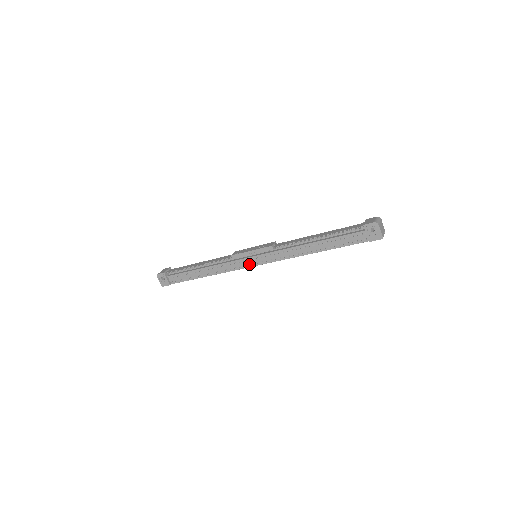
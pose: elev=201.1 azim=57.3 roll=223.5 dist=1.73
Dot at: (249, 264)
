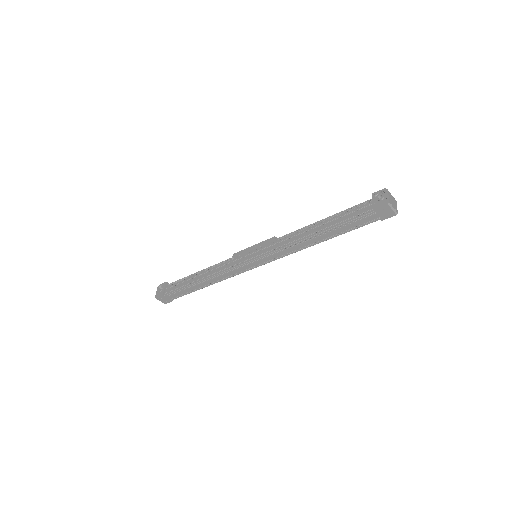
Dot at: (245, 262)
